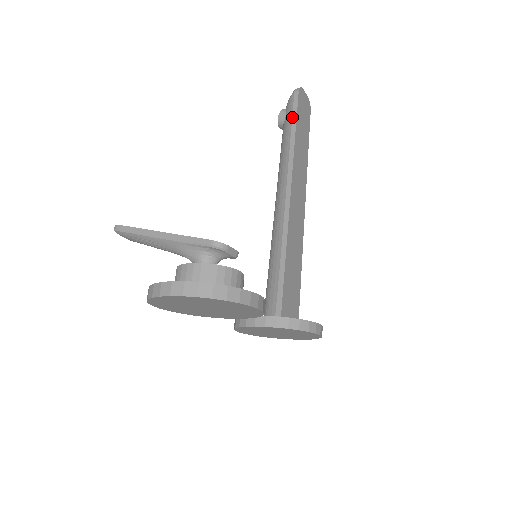
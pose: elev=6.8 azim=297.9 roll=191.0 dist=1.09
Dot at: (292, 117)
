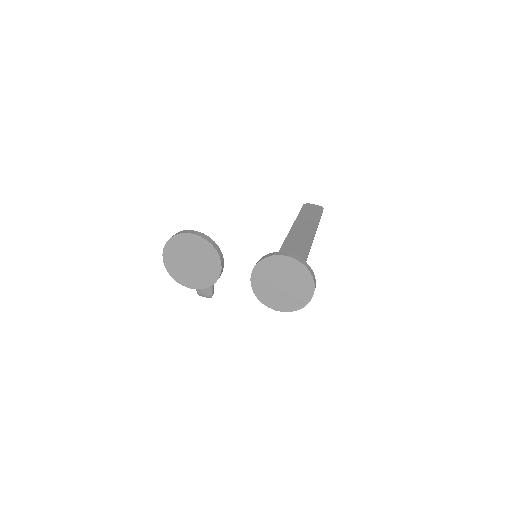
Dot at: occluded
